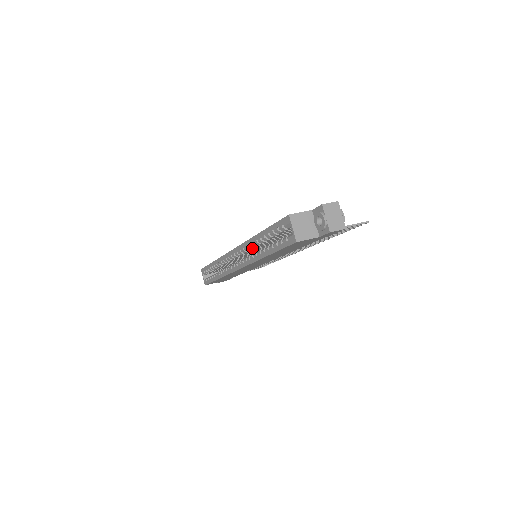
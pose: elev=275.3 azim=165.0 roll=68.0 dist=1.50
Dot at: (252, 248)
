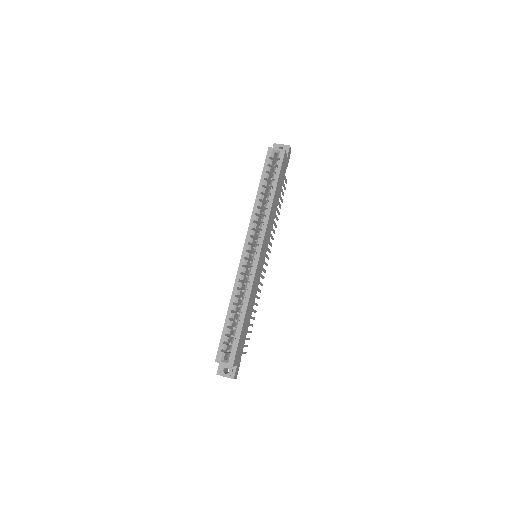
Dot at: (258, 217)
